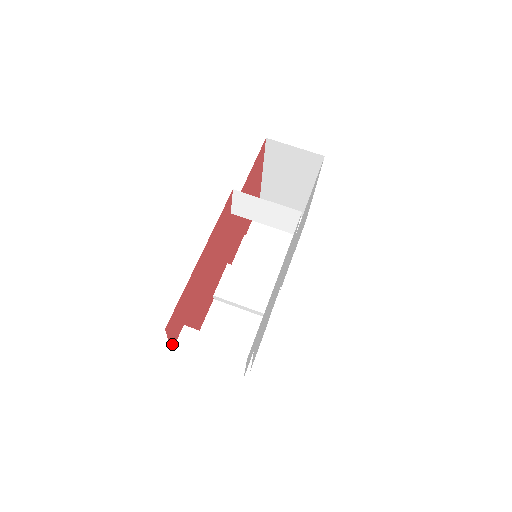
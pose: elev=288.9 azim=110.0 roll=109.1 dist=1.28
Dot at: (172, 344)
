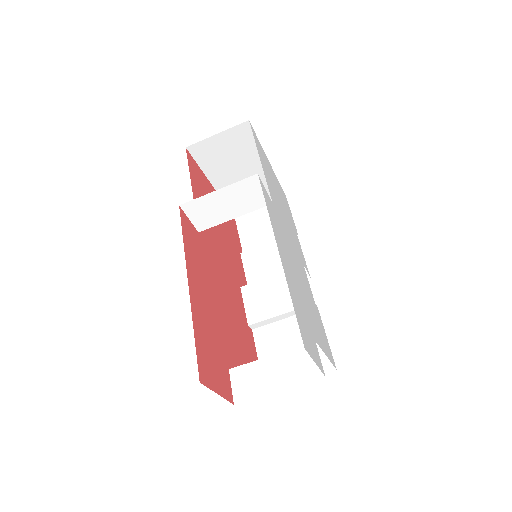
Dot at: (228, 396)
